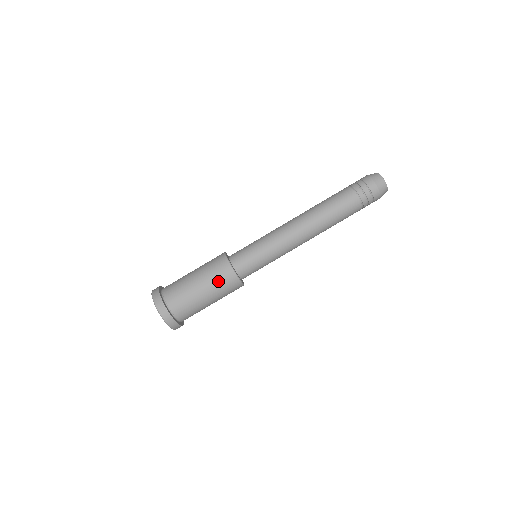
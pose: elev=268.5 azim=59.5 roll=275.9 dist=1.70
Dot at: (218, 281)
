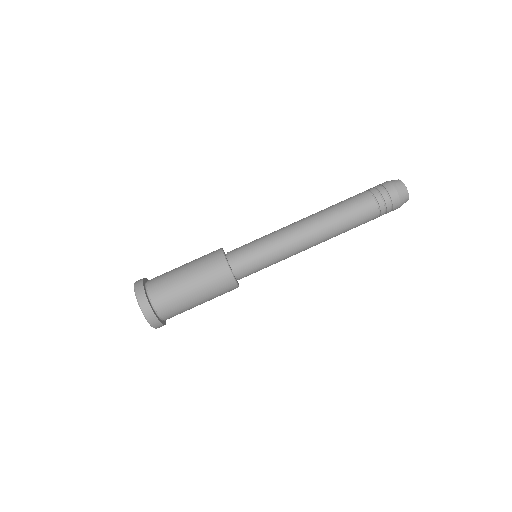
Dot at: (206, 267)
